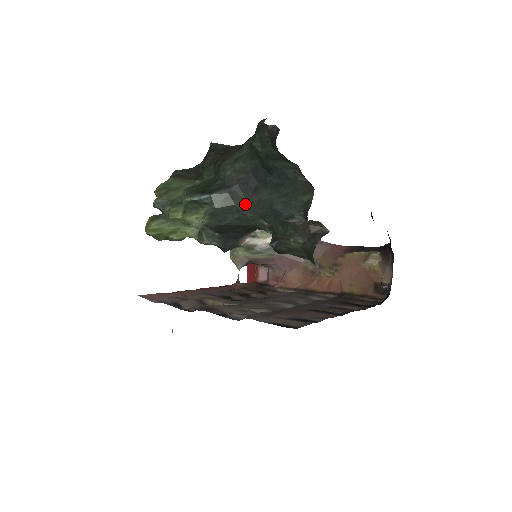
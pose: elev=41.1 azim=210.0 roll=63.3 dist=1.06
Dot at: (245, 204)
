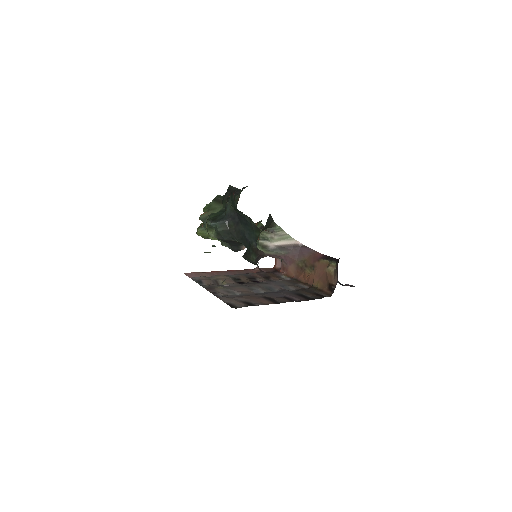
Dot at: (234, 230)
